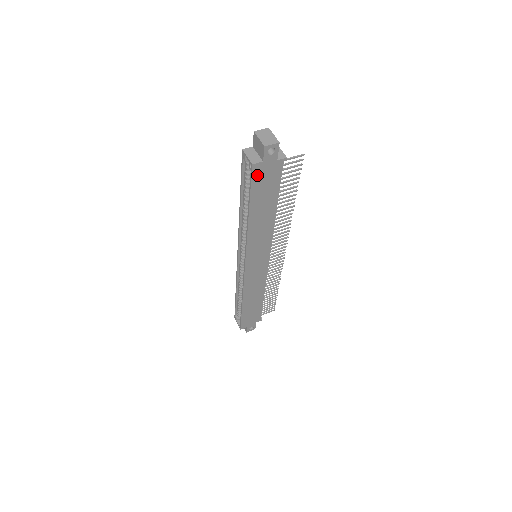
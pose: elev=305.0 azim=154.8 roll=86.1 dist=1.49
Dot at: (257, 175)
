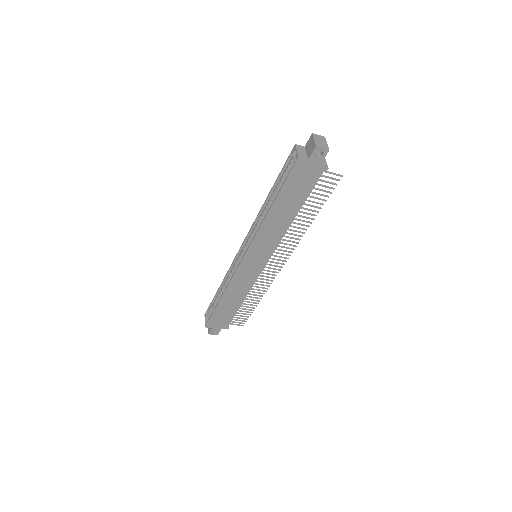
Dot at: (297, 170)
